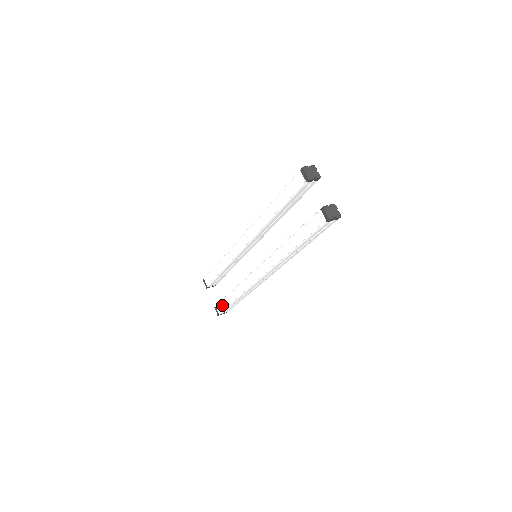
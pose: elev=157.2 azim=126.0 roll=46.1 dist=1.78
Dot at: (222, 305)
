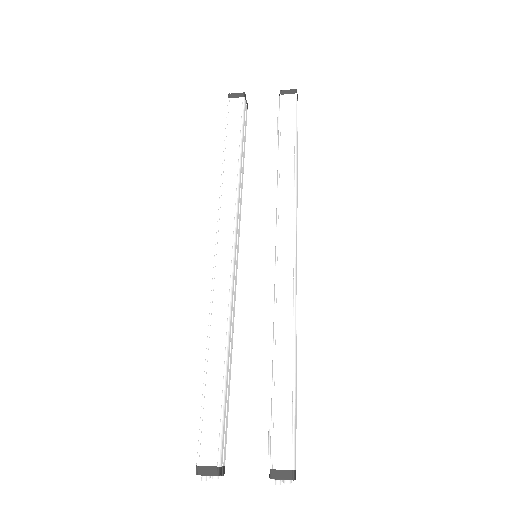
Dot at: (281, 431)
